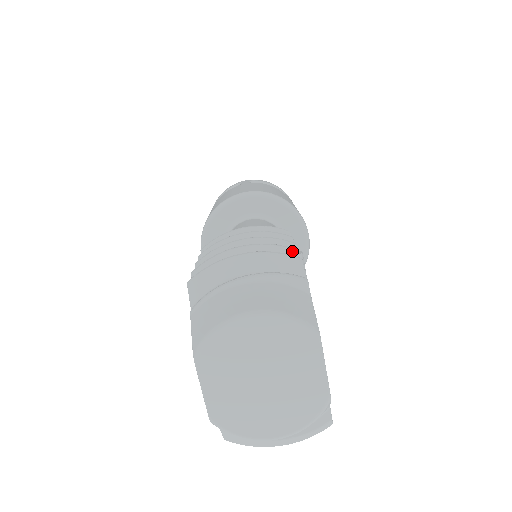
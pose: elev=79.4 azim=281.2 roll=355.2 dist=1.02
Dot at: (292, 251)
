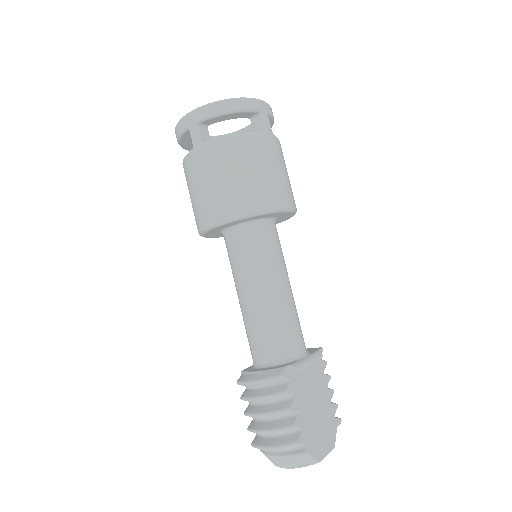
Dot at: (291, 429)
